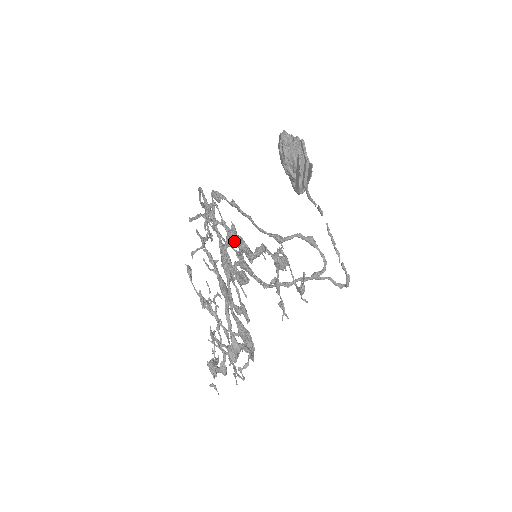
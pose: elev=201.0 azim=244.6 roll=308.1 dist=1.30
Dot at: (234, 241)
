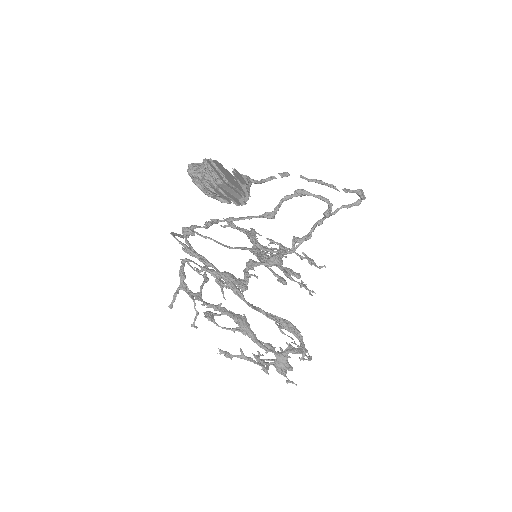
Dot at: occluded
